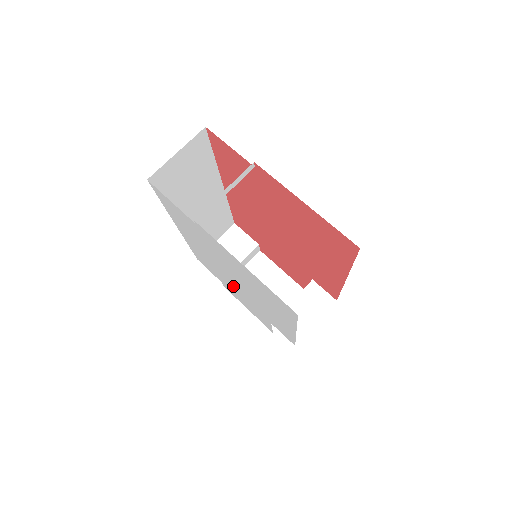
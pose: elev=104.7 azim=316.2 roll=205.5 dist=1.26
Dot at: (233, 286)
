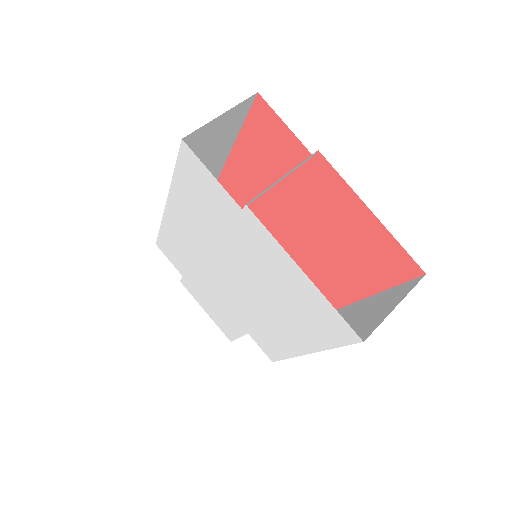
Dot at: (212, 285)
